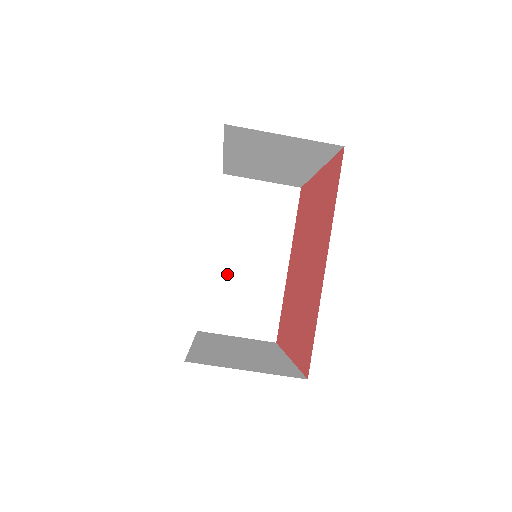
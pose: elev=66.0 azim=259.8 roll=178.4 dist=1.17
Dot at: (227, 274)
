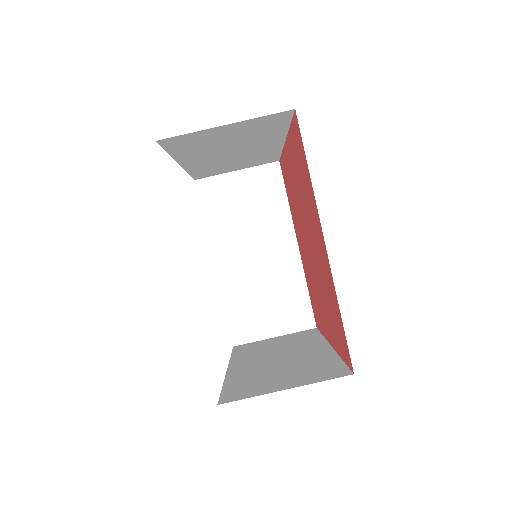
Dot at: (240, 279)
